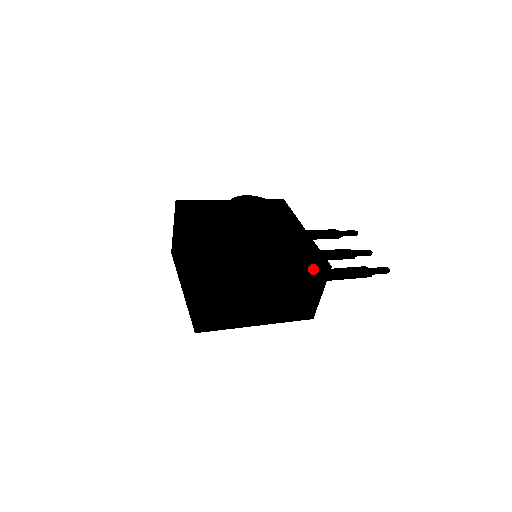
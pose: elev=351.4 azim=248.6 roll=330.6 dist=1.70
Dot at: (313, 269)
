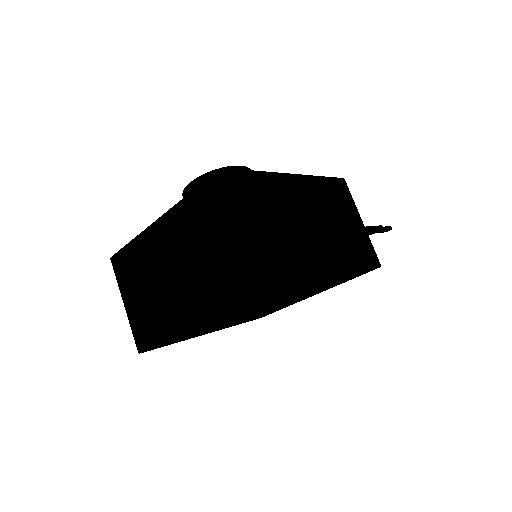
Dot at: (330, 178)
